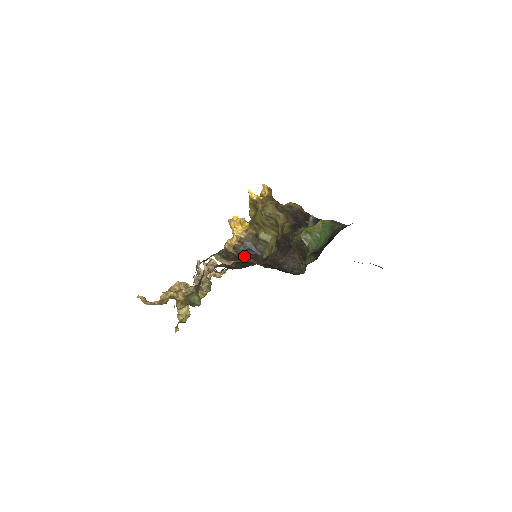
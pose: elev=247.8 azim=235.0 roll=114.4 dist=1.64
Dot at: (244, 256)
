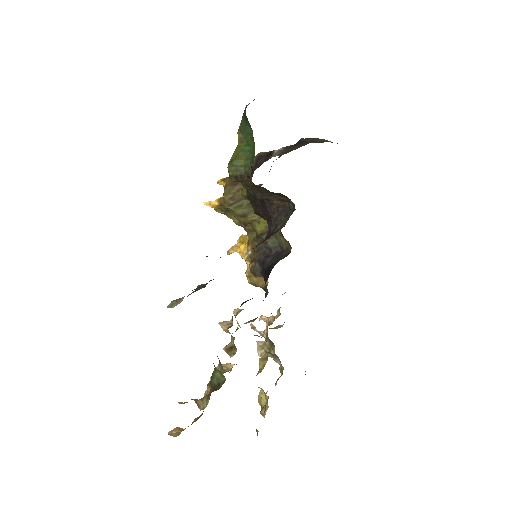
Dot at: occluded
